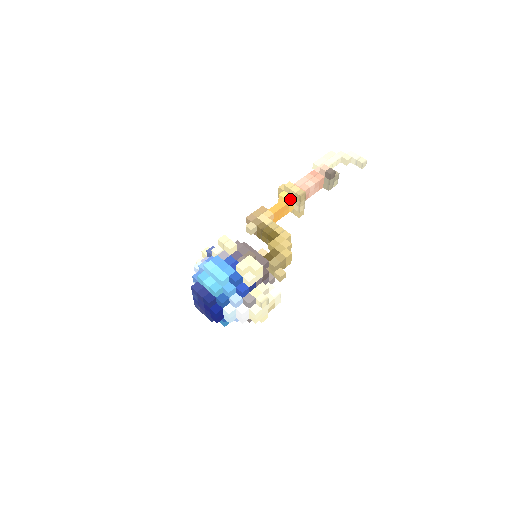
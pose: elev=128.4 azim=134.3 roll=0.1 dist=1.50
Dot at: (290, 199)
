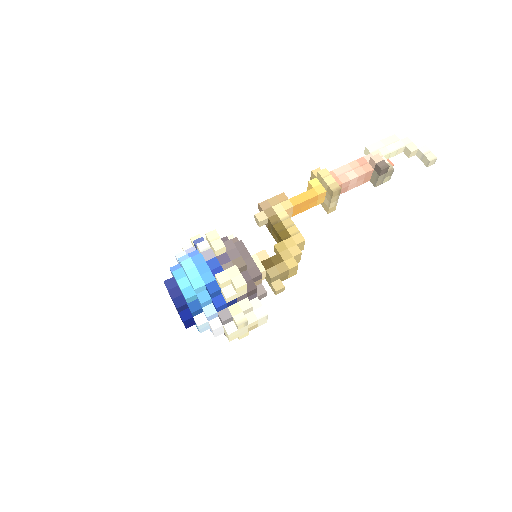
Dot at: (320, 191)
